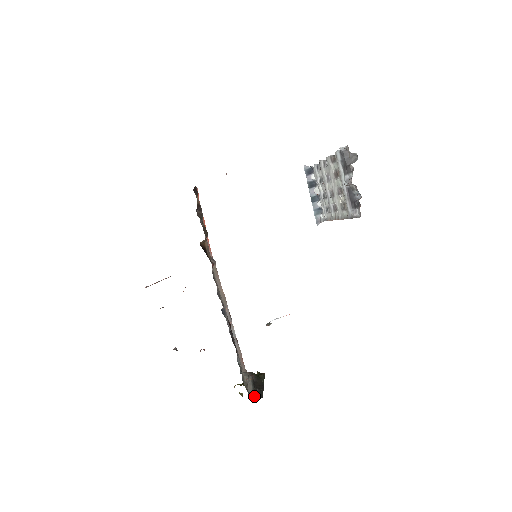
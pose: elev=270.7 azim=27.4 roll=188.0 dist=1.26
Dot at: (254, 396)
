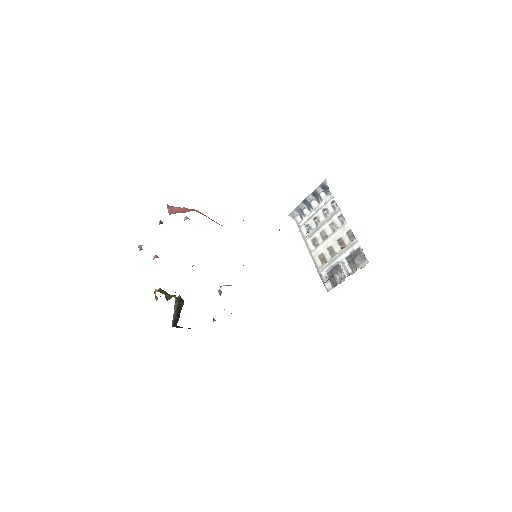
Dot at: (173, 322)
